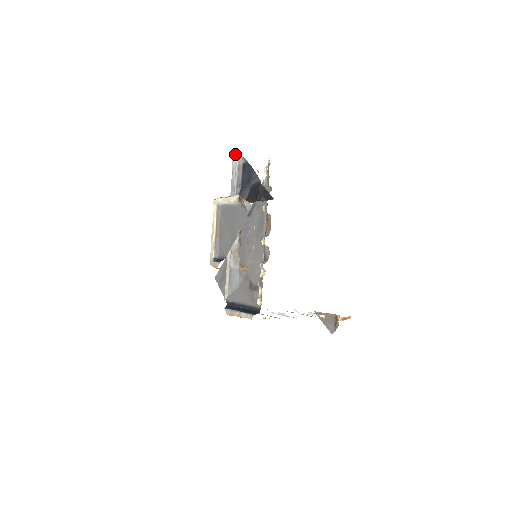
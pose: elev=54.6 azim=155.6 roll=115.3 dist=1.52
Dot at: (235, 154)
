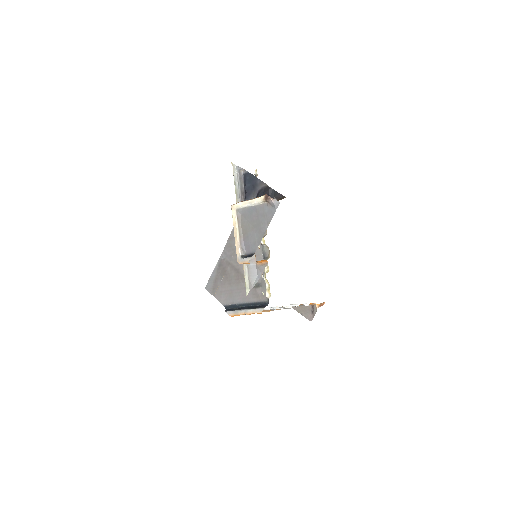
Dot at: (235, 166)
